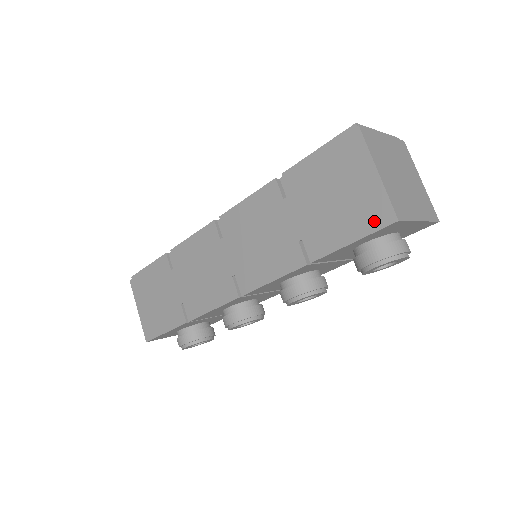
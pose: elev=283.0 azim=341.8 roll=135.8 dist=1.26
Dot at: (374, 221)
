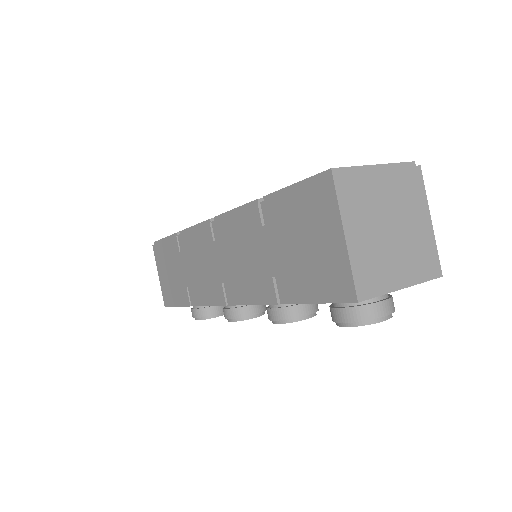
Dot at: (336, 291)
